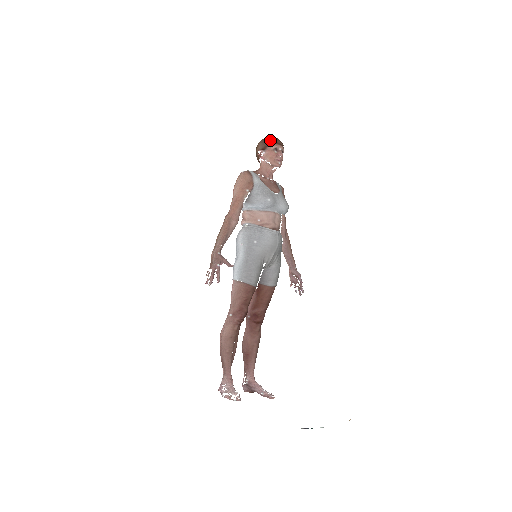
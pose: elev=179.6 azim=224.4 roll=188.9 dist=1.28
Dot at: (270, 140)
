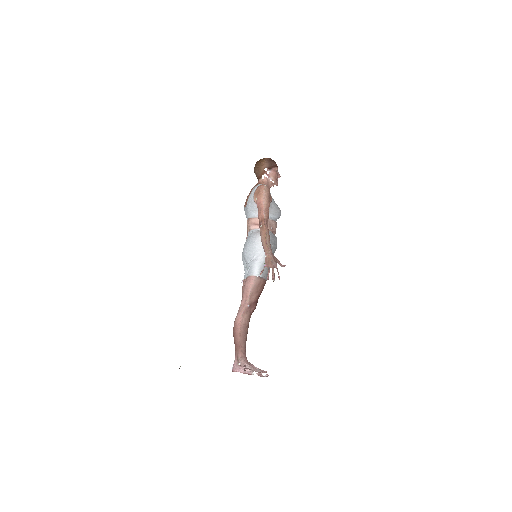
Dot at: (274, 162)
